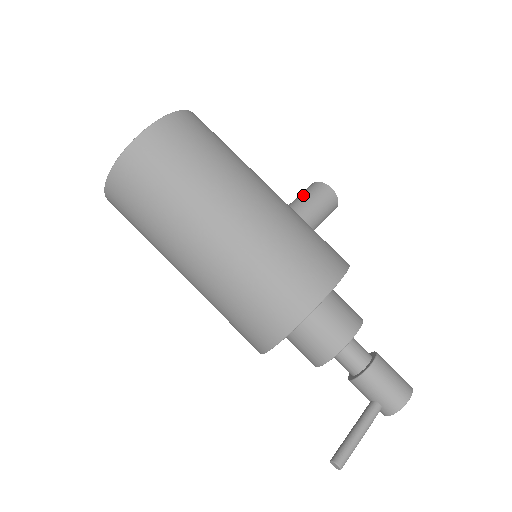
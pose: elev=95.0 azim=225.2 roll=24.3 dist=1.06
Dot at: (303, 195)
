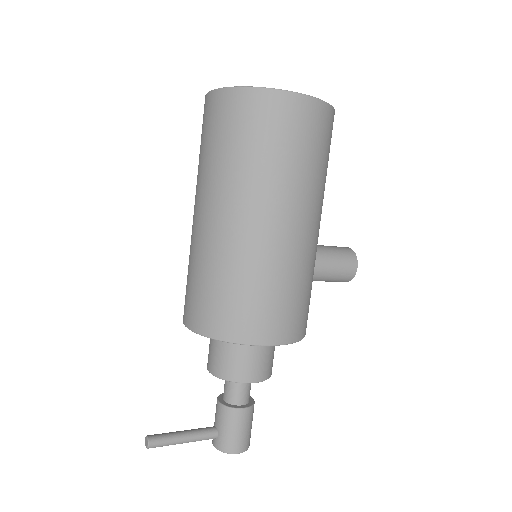
Dot at: (335, 251)
